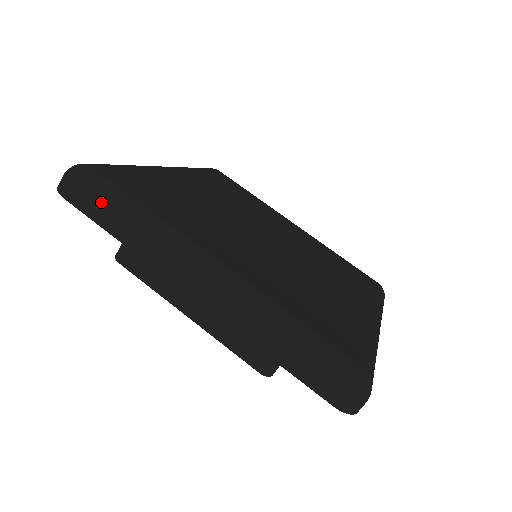
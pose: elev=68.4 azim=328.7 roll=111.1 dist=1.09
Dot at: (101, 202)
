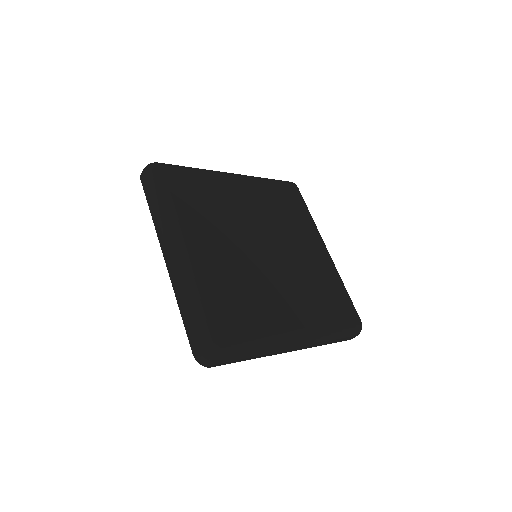
Dot at: (151, 189)
